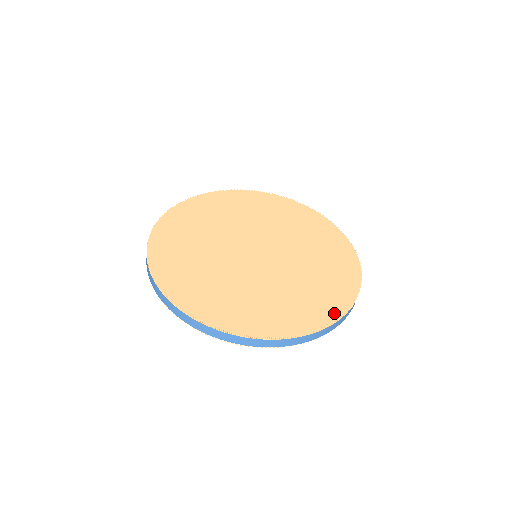
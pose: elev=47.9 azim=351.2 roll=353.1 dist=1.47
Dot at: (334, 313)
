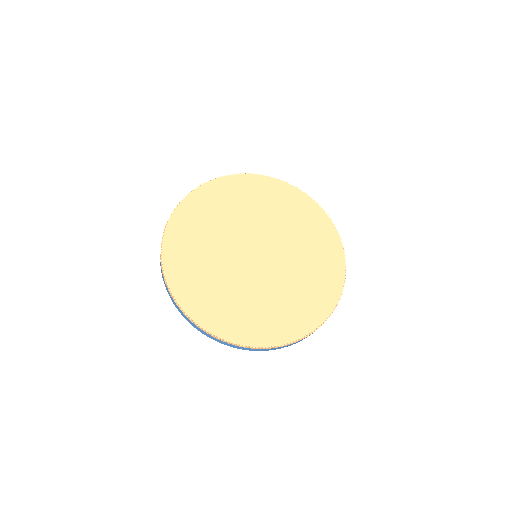
Dot at: (280, 340)
